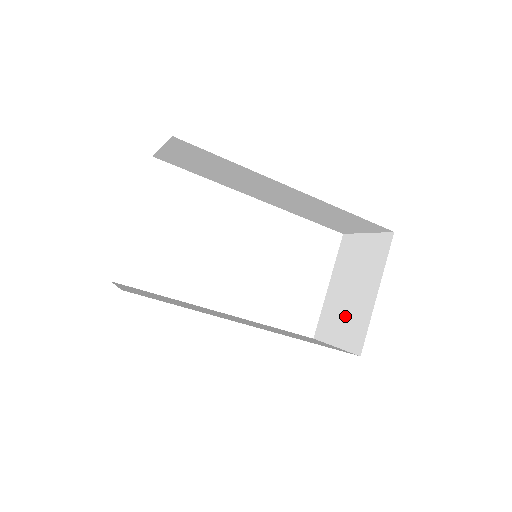
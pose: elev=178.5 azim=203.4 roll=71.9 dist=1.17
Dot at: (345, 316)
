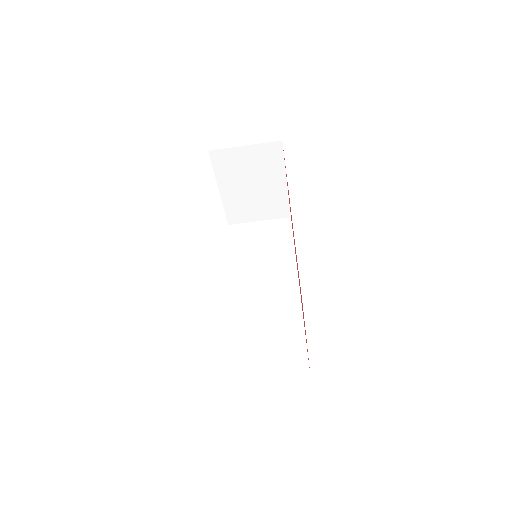
Dot at: occluded
